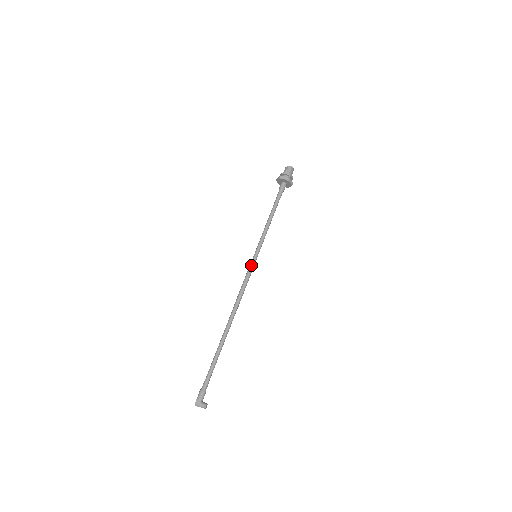
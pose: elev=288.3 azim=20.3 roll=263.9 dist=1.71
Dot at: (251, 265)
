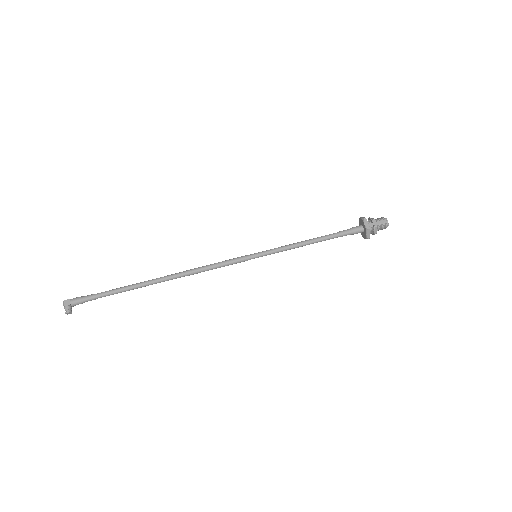
Dot at: (241, 257)
